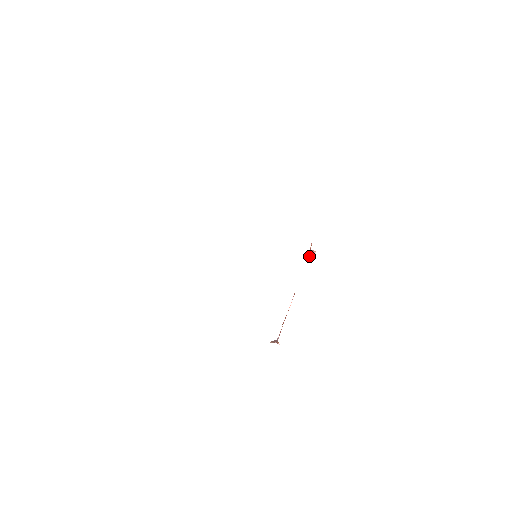
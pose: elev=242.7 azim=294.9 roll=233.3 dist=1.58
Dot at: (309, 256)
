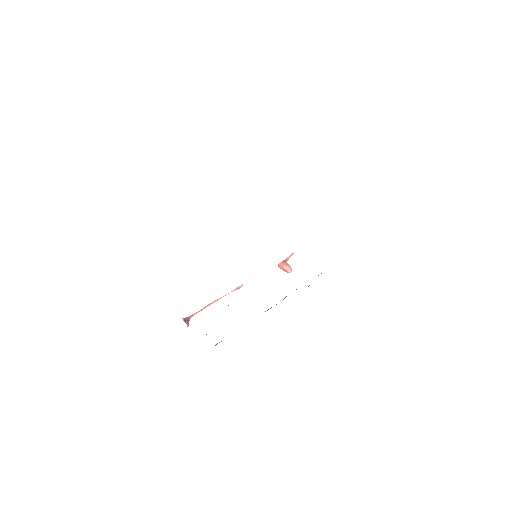
Dot at: (282, 264)
